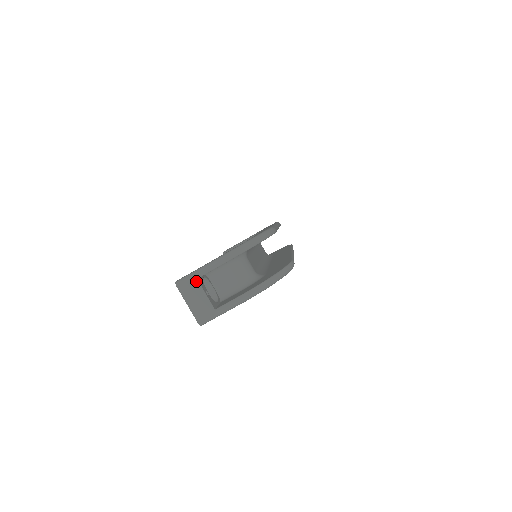
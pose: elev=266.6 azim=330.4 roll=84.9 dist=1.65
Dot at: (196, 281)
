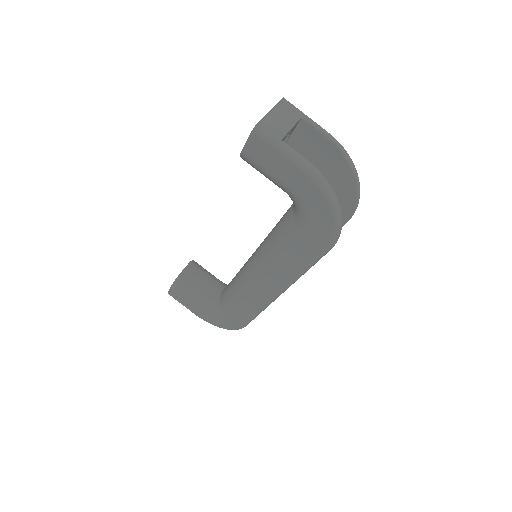
Dot at: (300, 116)
